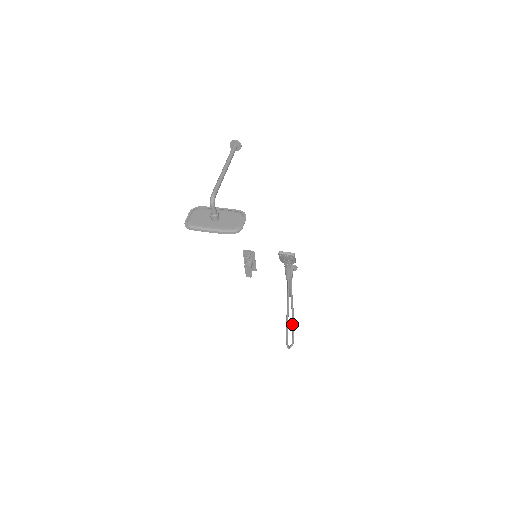
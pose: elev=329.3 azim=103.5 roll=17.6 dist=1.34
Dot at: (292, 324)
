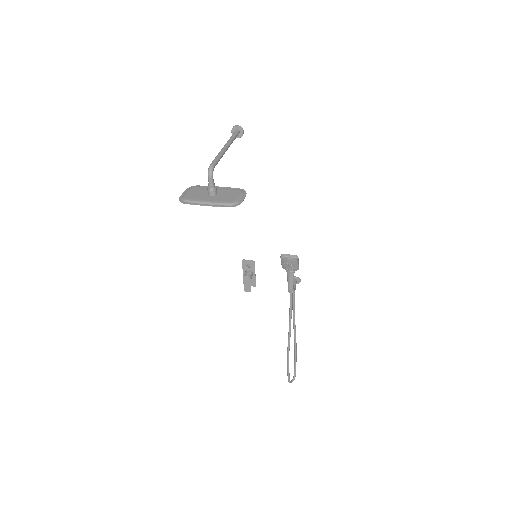
Dot at: (294, 352)
